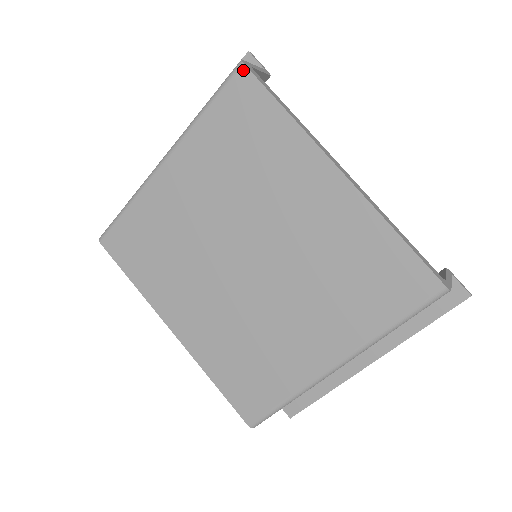
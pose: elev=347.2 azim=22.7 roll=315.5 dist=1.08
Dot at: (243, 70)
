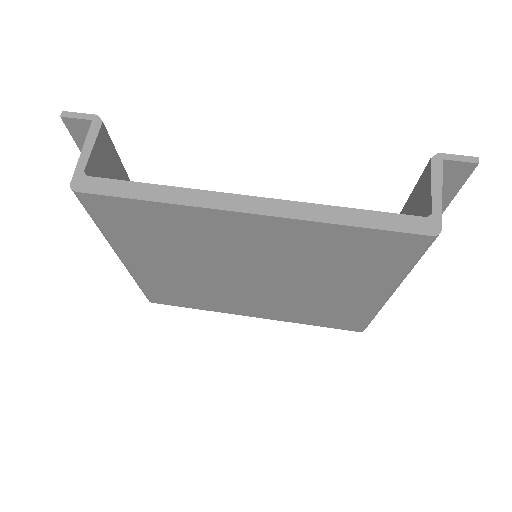
Dot at: (82, 196)
